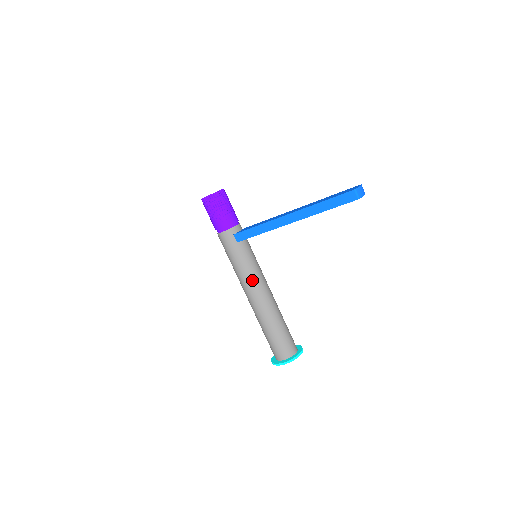
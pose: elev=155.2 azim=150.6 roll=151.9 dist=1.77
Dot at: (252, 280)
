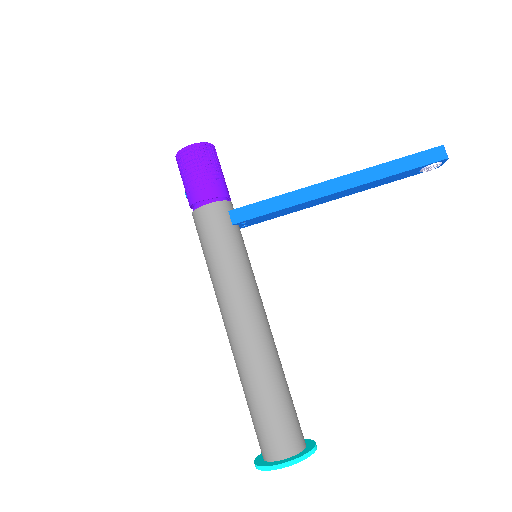
Dot at: (250, 292)
